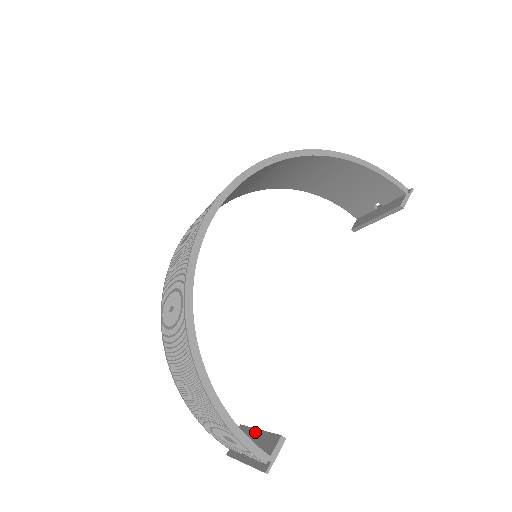
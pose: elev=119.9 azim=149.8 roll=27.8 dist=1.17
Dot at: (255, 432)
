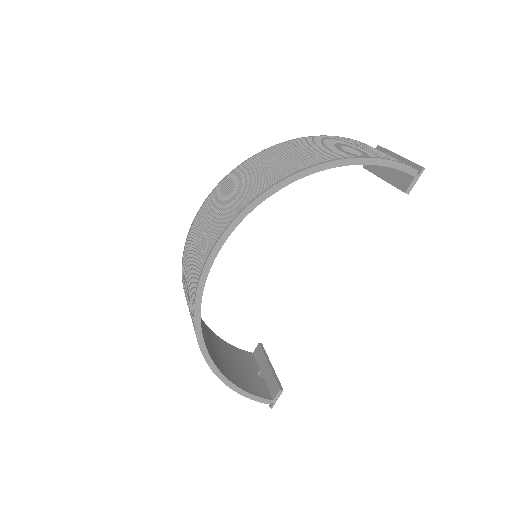
Dot at: (266, 365)
